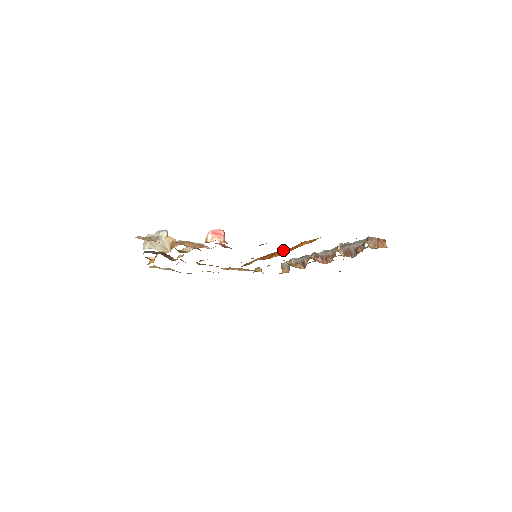
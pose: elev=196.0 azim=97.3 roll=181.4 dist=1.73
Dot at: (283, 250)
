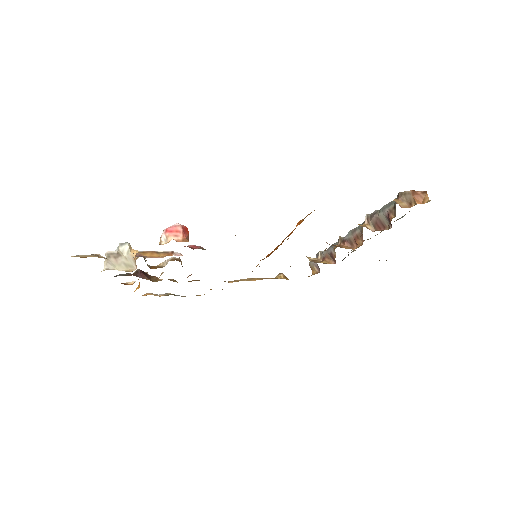
Dot at: occluded
